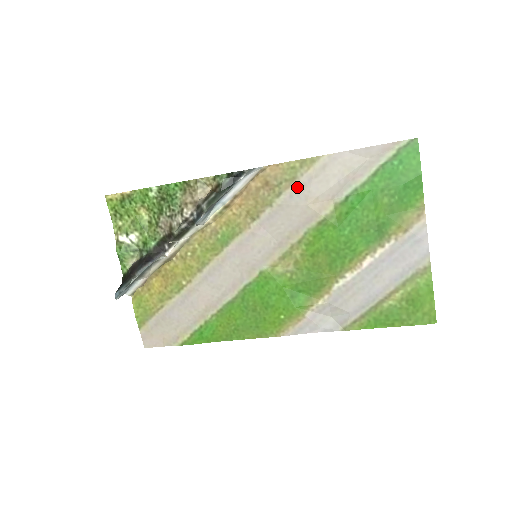
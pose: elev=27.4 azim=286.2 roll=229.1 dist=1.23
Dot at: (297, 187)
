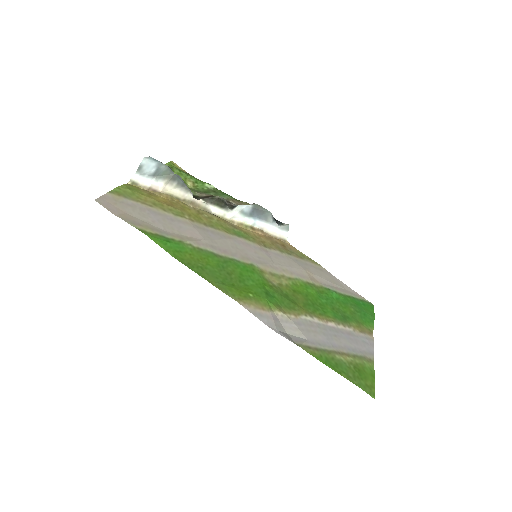
Dot at: (302, 261)
